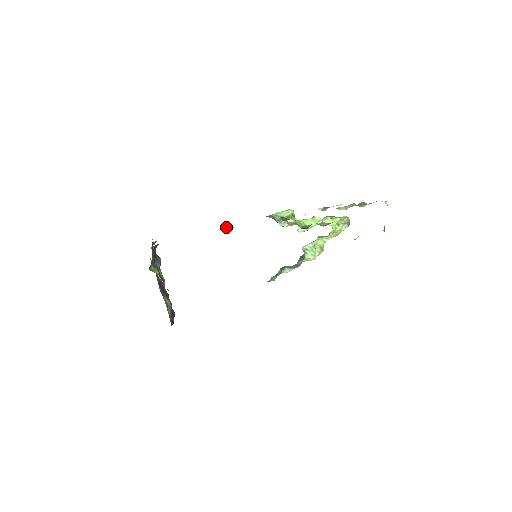
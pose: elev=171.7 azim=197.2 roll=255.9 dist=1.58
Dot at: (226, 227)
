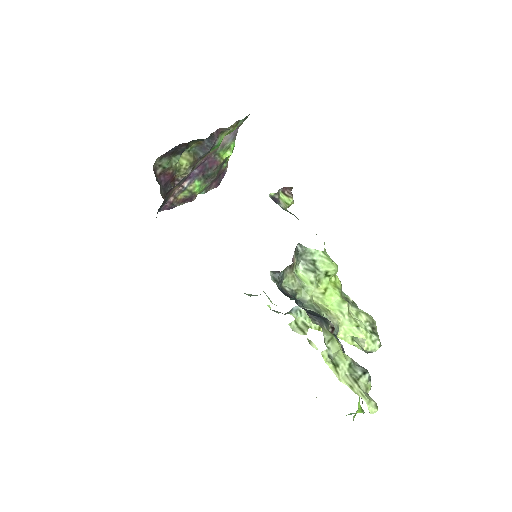
Dot at: (274, 198)
